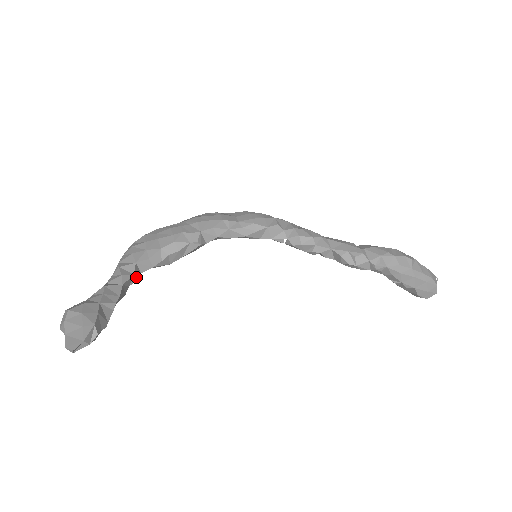
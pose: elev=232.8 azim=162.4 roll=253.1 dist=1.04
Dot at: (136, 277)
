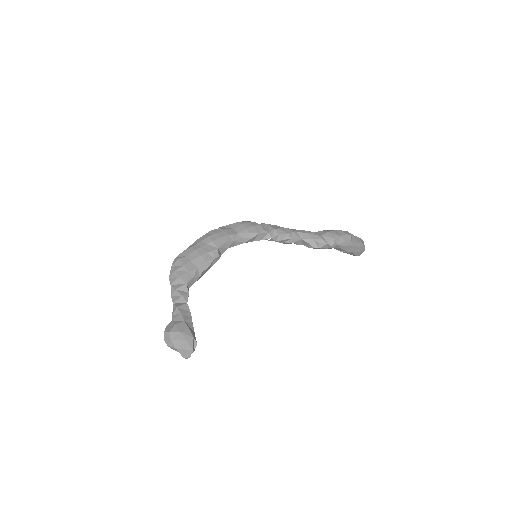
Dot at: occluded
